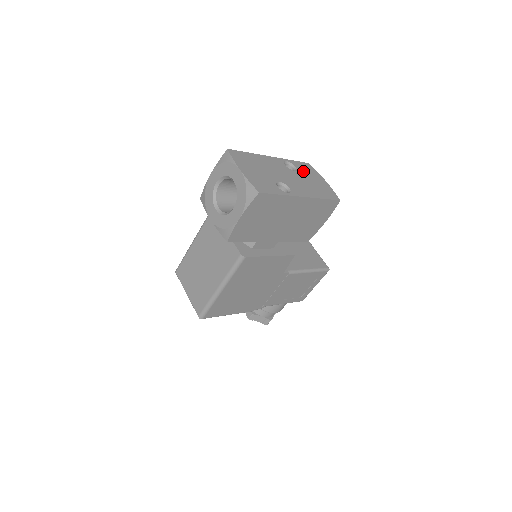
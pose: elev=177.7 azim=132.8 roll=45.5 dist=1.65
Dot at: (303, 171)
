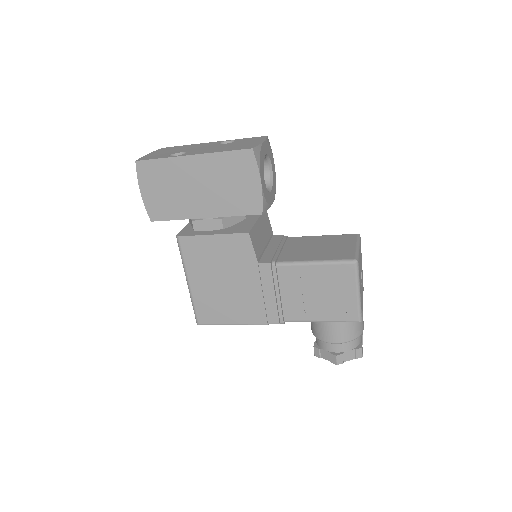
Dot at: (240, 142)
